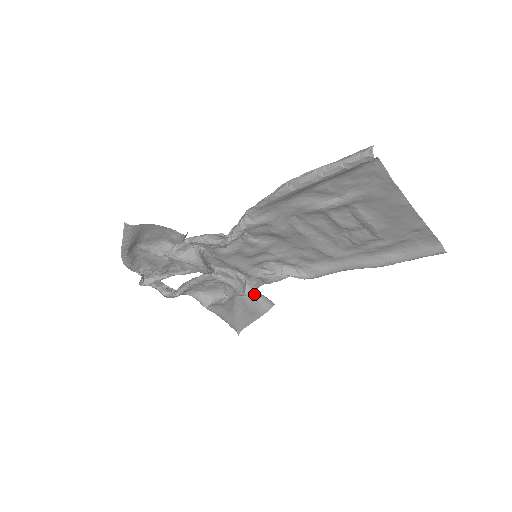
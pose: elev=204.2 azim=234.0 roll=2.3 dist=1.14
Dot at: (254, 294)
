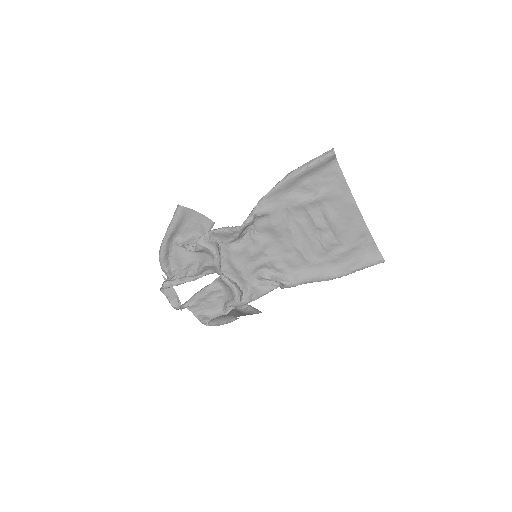
Dot at: (247, 306)
